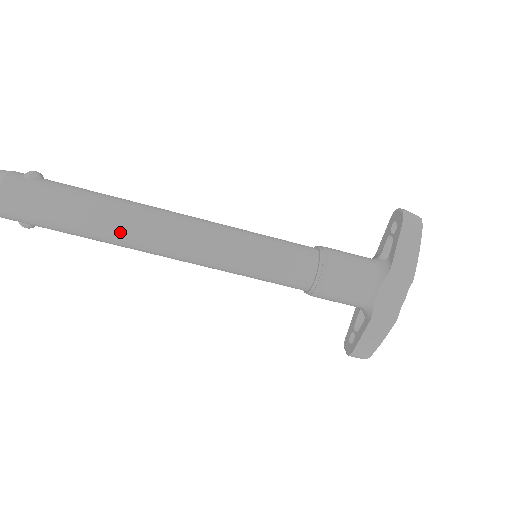
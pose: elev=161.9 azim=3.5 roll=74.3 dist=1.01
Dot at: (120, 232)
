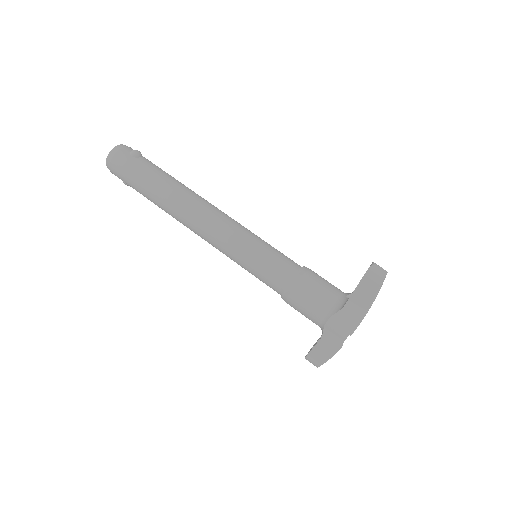
Dot at: (169, 207)
